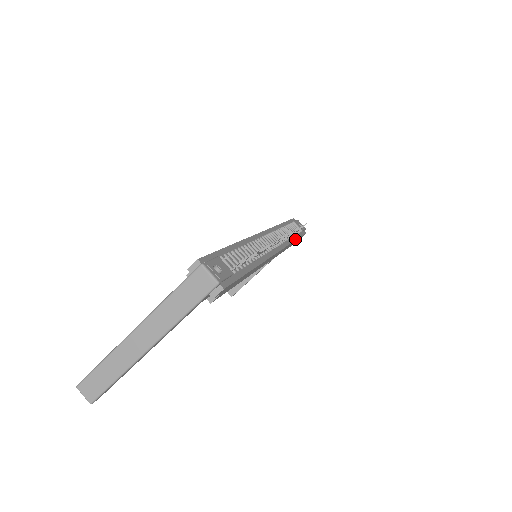
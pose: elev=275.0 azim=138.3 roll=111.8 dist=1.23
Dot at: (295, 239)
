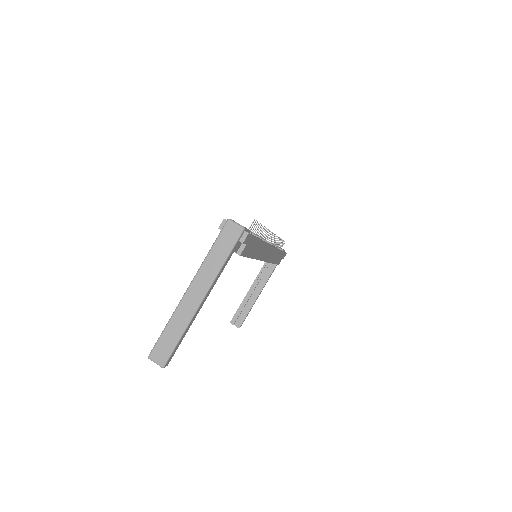
Dot at: (281, 250)
